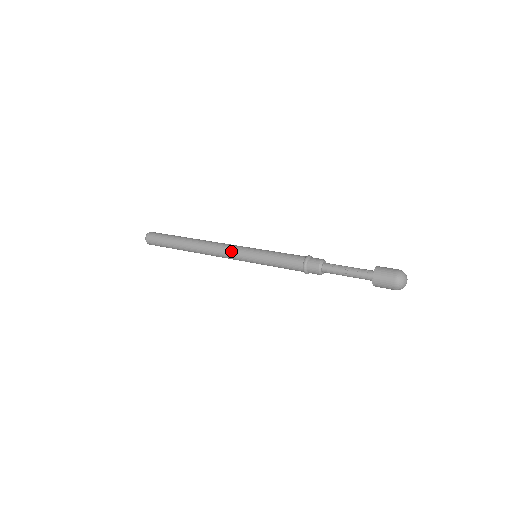
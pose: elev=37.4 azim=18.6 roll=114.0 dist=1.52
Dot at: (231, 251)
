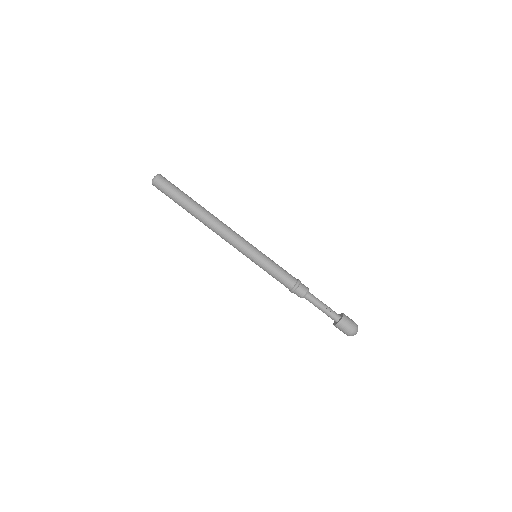
Dot at: (238, 243)
